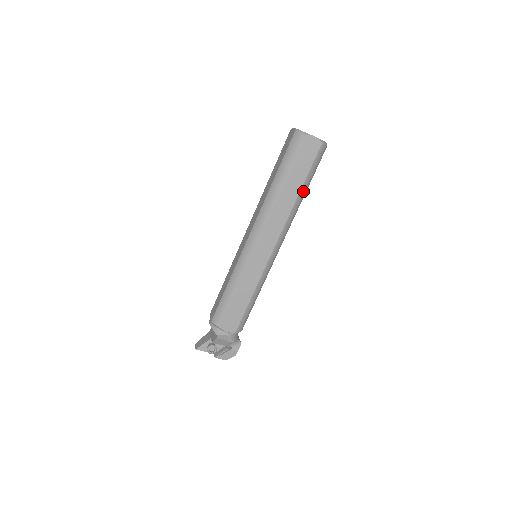
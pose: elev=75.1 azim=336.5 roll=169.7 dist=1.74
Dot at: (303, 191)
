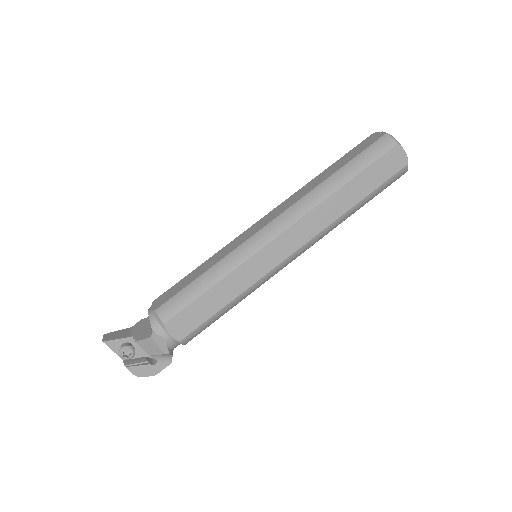
Dot at: (358, 206)
